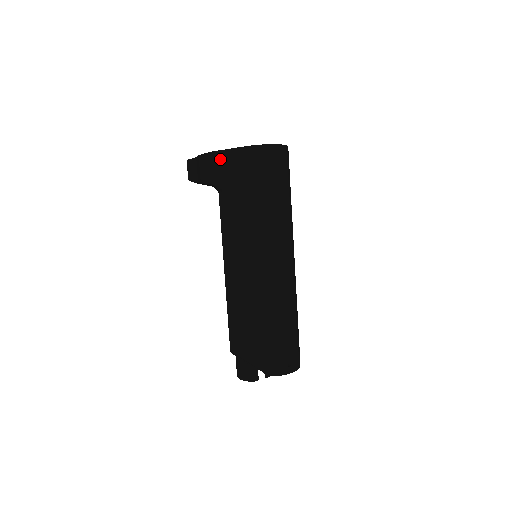
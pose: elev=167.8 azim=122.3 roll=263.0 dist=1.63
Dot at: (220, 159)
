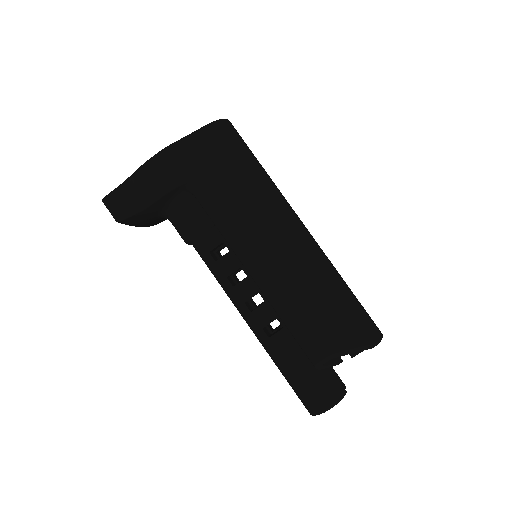
Dot at: (182, 150)
